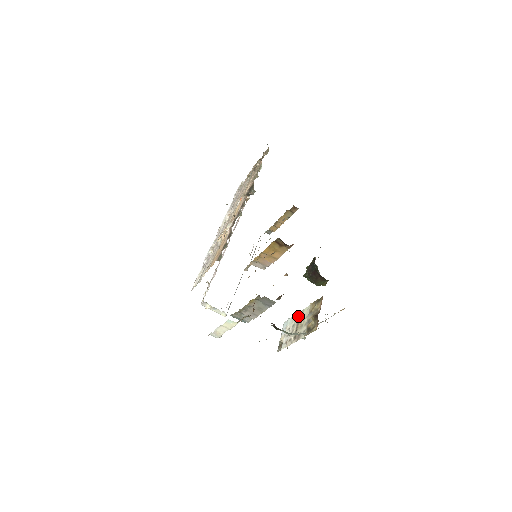
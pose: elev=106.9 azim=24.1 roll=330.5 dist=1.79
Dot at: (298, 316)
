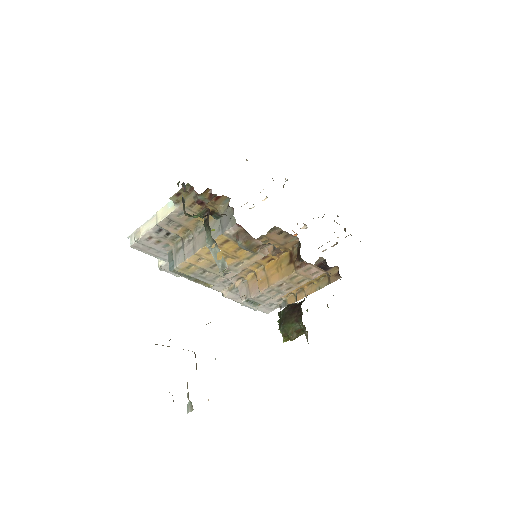
Dot at: occluded
